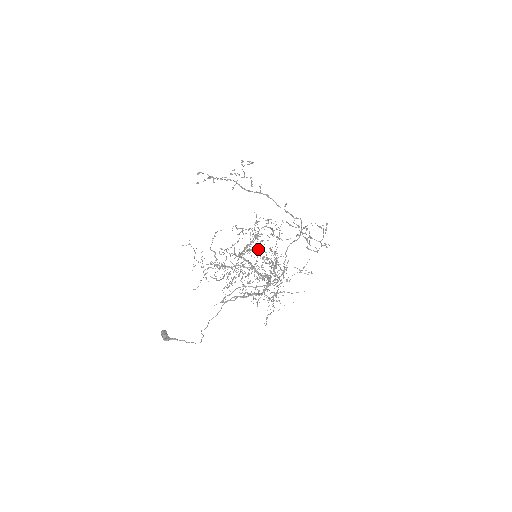
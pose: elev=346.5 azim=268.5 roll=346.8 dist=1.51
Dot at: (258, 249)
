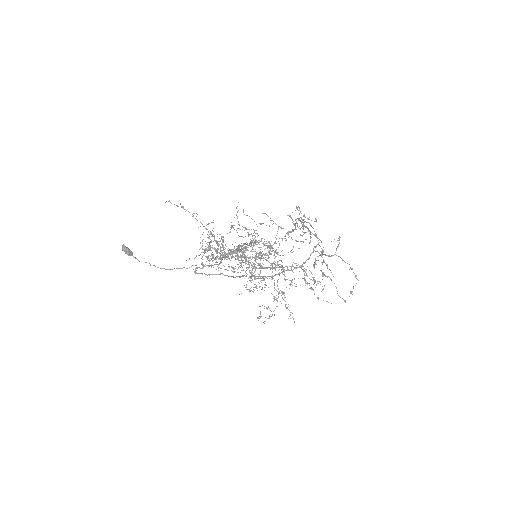
Dot at: occluded
